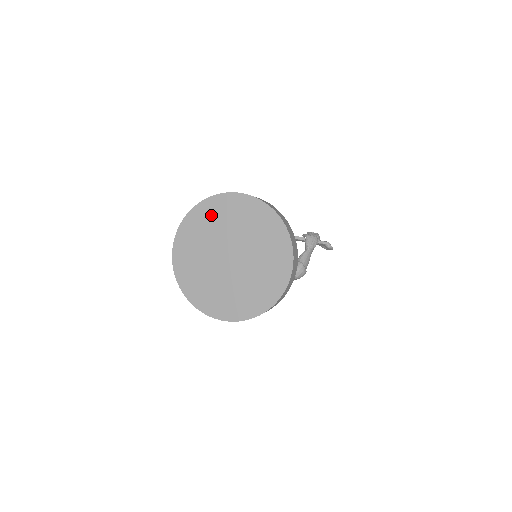
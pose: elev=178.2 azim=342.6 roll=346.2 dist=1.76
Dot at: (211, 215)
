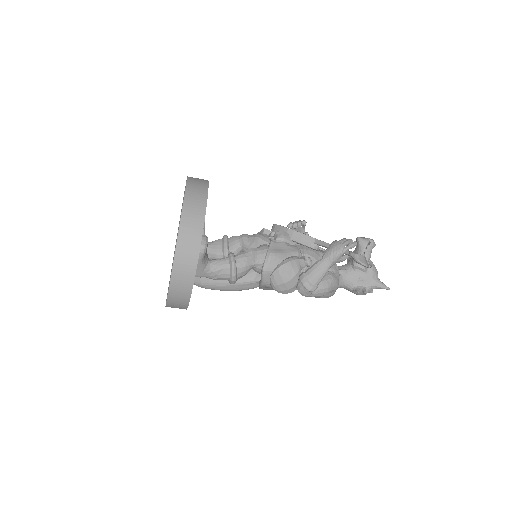
Dot at: occluded
